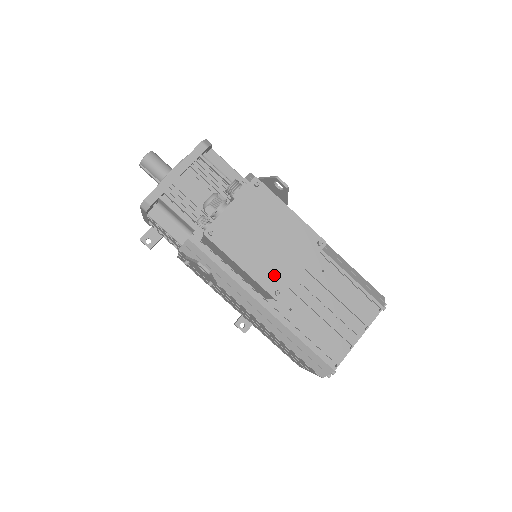
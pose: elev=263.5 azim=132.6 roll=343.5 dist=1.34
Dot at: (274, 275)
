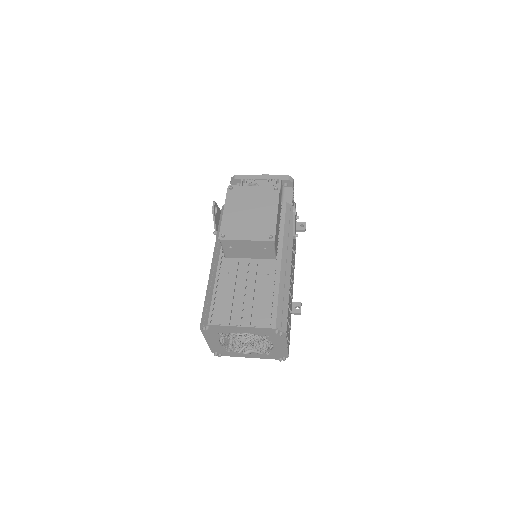
Dot at: (232, 228)
